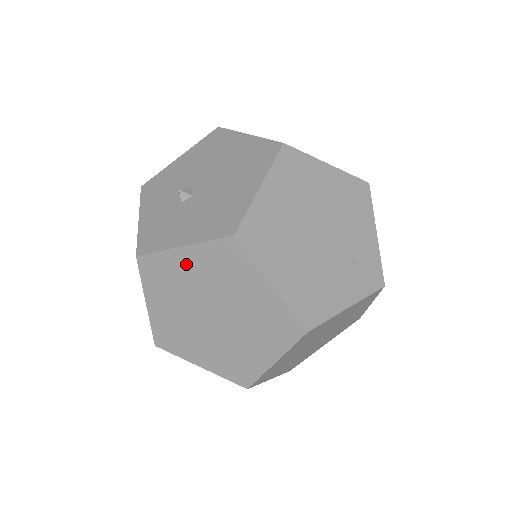
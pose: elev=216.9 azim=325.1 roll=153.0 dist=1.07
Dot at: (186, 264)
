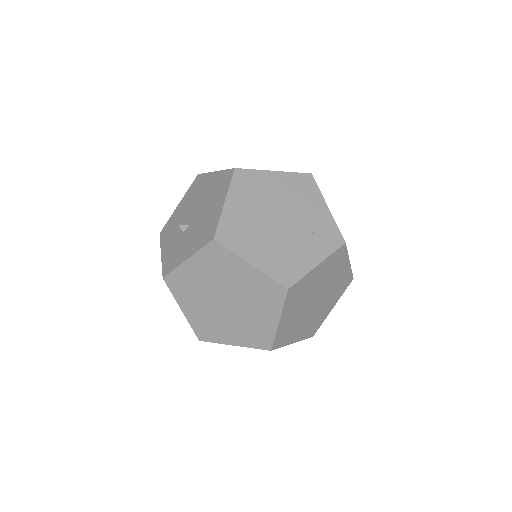
Dot at: (194, 271)
